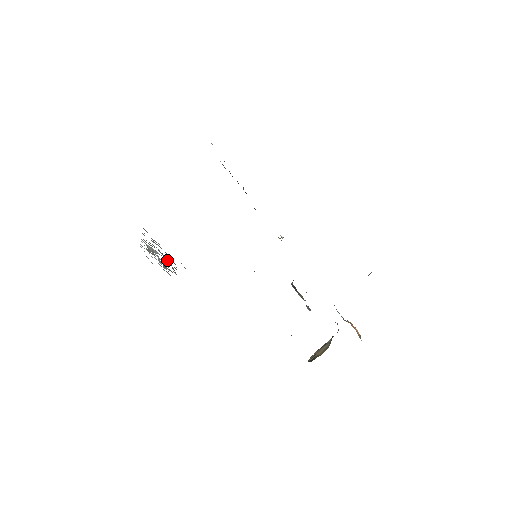
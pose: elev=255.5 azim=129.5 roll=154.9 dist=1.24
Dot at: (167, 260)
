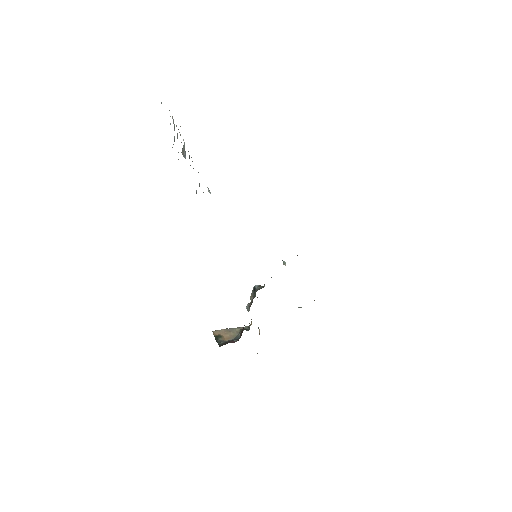
Dot at: occluded
